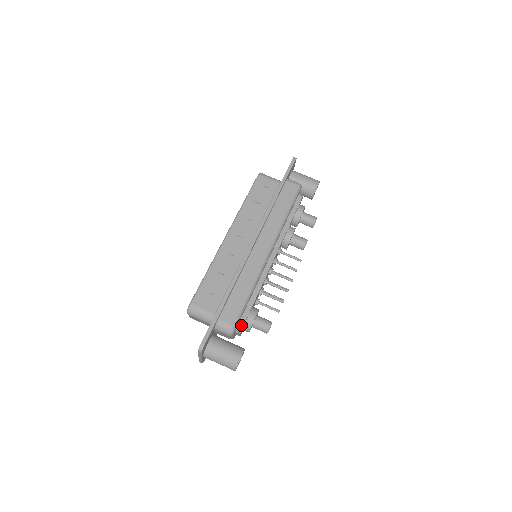
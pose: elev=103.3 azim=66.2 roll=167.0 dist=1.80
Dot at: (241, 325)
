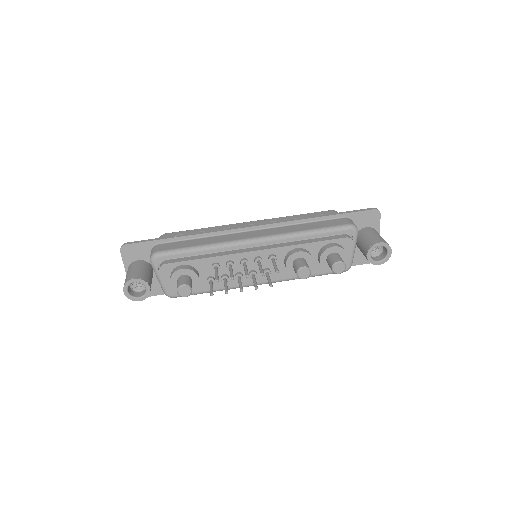
Dot at: (166, 262)
